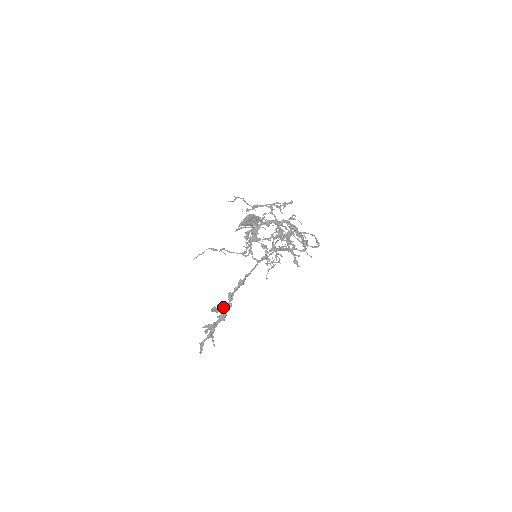
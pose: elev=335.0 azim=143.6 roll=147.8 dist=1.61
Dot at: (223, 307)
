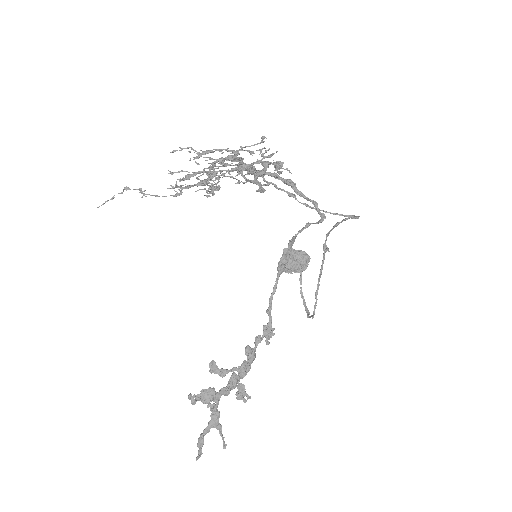
Dot at: (233, 367)
